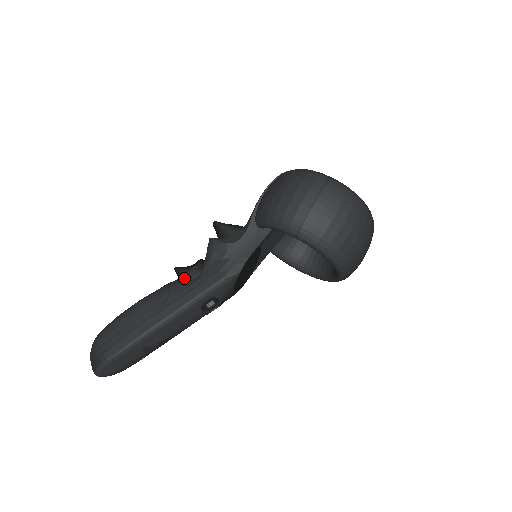
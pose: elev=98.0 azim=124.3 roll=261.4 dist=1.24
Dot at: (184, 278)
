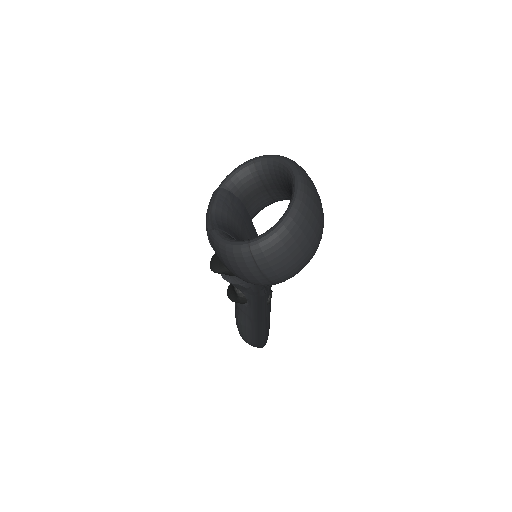
Dot at: (242, 304)
